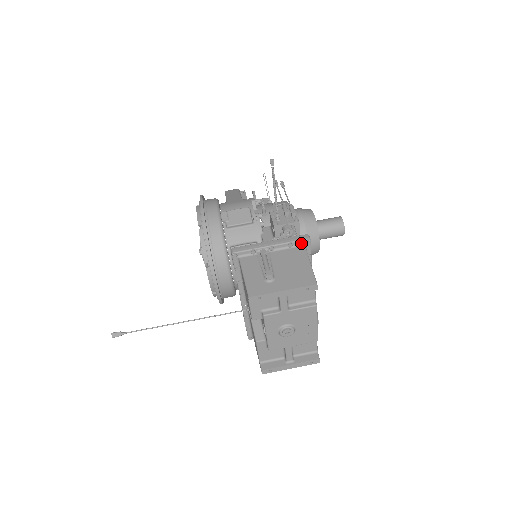
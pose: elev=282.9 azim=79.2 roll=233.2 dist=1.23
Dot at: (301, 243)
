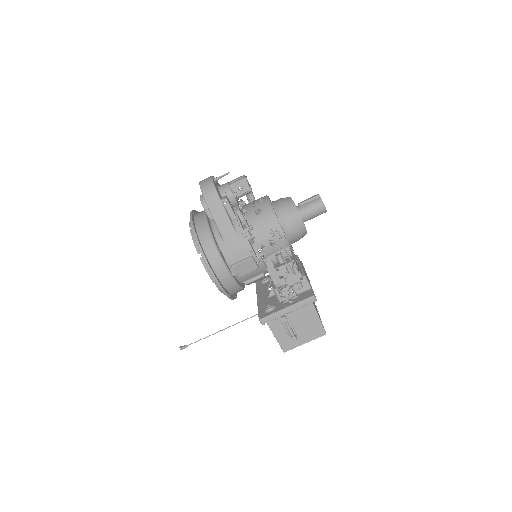
Dot at: (309, 302)
